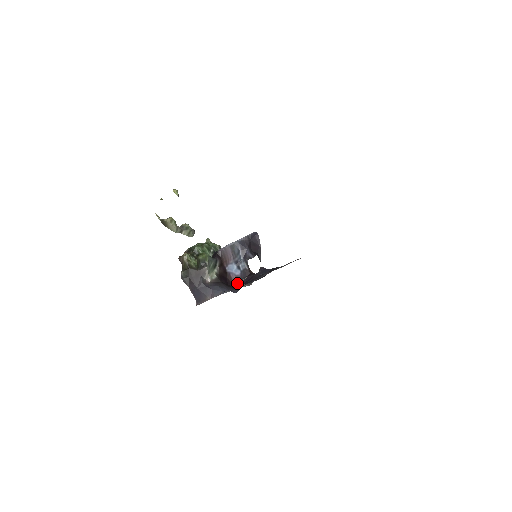
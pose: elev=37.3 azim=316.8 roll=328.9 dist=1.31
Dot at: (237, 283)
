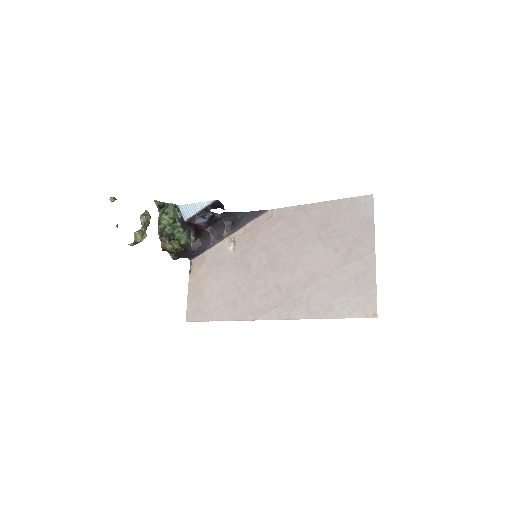
Dot at: (207, 226)
